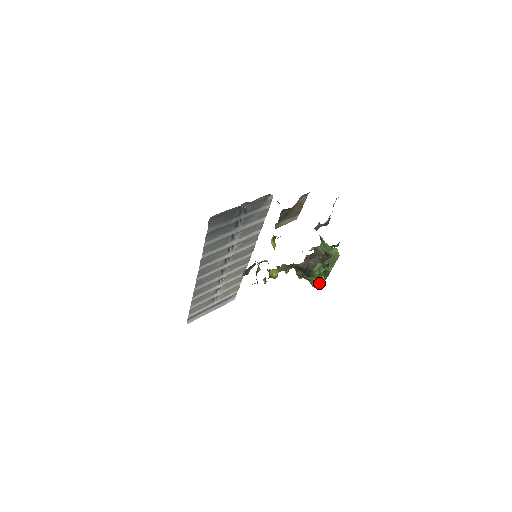
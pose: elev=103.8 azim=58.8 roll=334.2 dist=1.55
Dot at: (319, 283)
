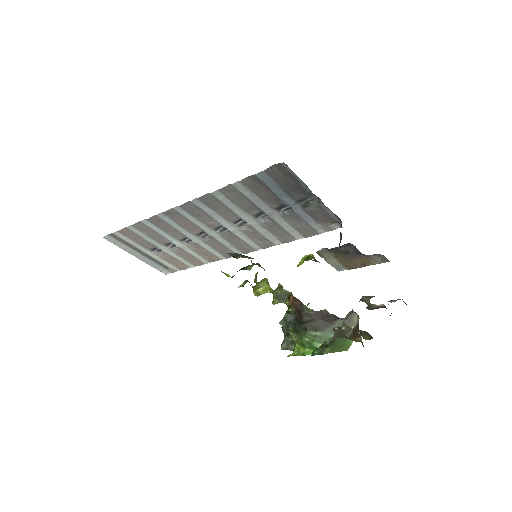
Dot at: (295, 350)
